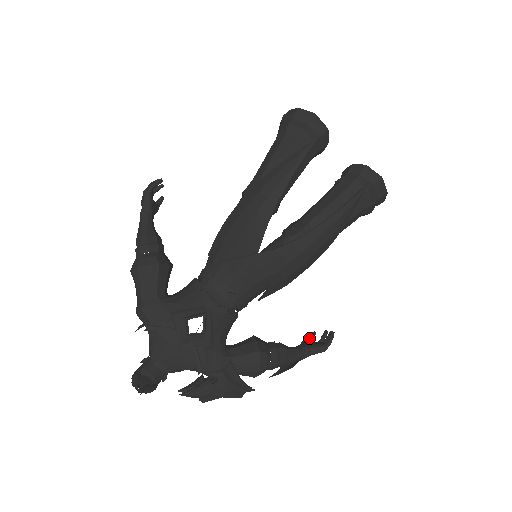
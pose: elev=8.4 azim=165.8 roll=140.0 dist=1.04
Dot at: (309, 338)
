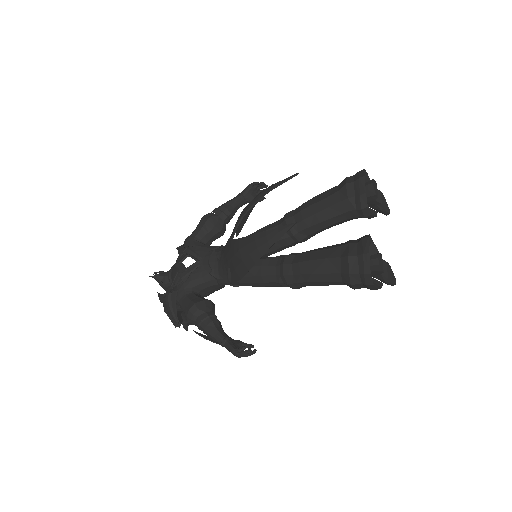
Dot at: (243, 343)
